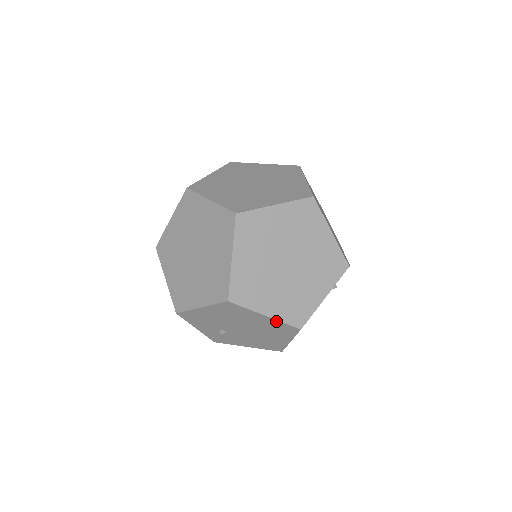
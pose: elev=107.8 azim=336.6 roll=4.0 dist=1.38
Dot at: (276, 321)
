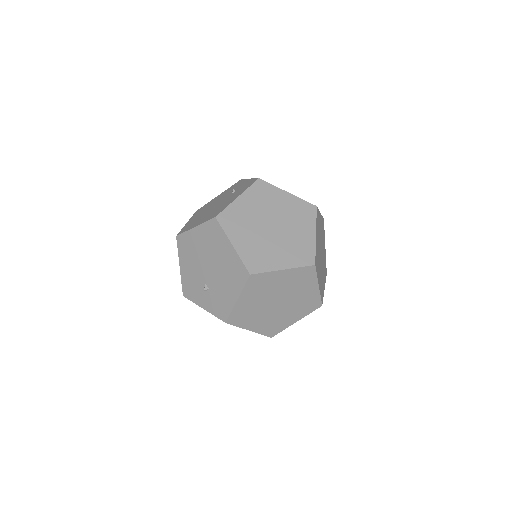
Dot at: occluded
